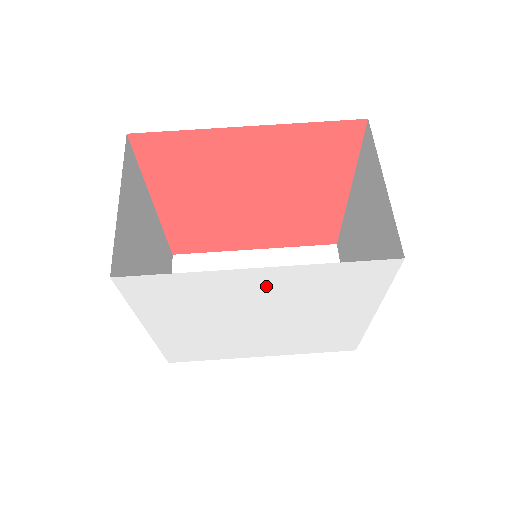
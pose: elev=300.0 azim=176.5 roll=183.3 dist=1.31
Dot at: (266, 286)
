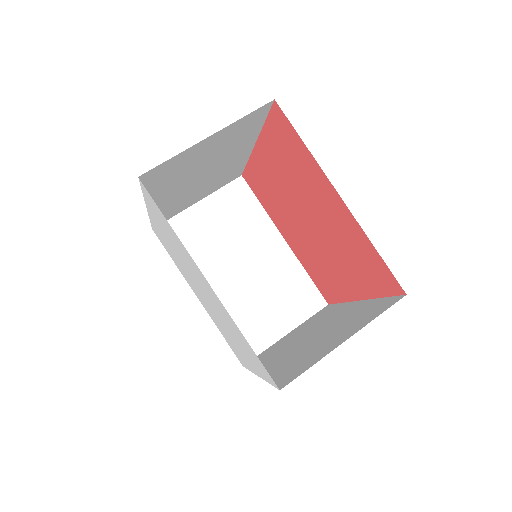
Dot at: (210, 291)
